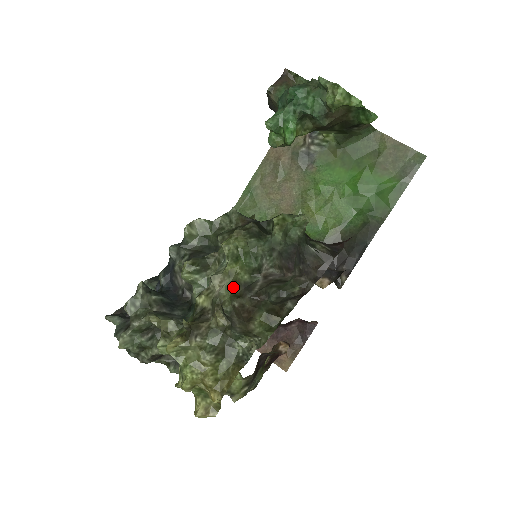
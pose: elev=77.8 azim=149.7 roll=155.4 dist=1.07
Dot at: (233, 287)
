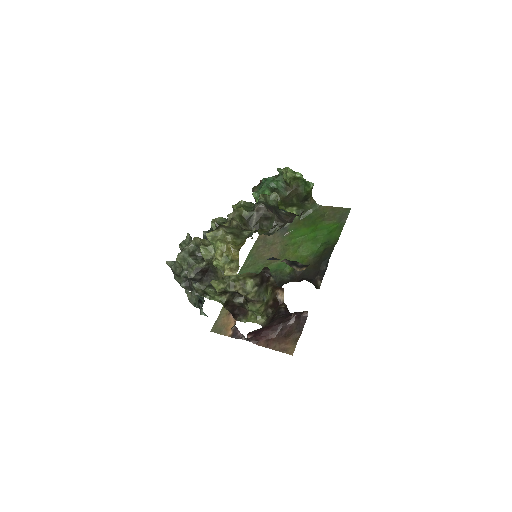
Dot at: (240, 217)
